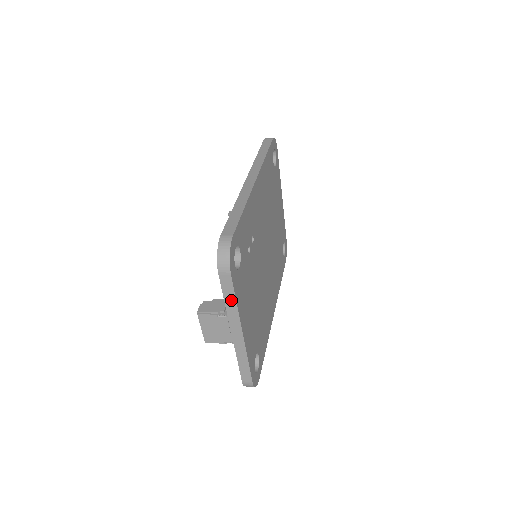
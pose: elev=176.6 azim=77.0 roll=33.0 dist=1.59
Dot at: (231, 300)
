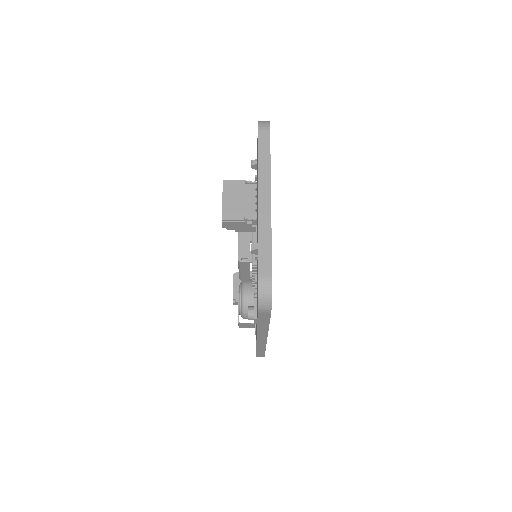
Dot at: (265, 157)
